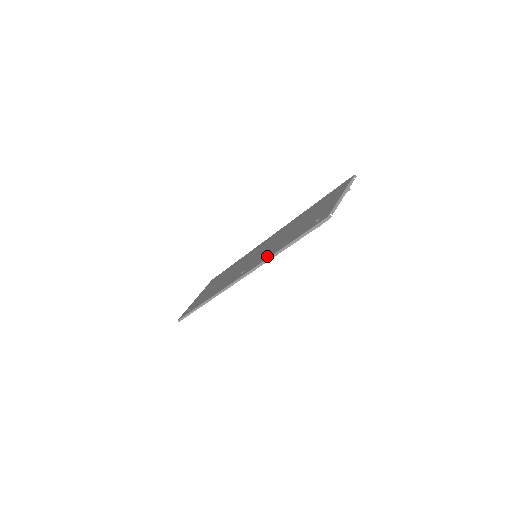
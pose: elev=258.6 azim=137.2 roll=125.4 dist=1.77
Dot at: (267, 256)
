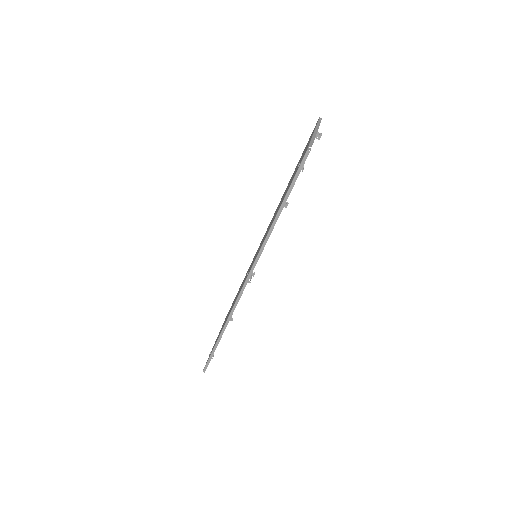
Dot at: occluded
